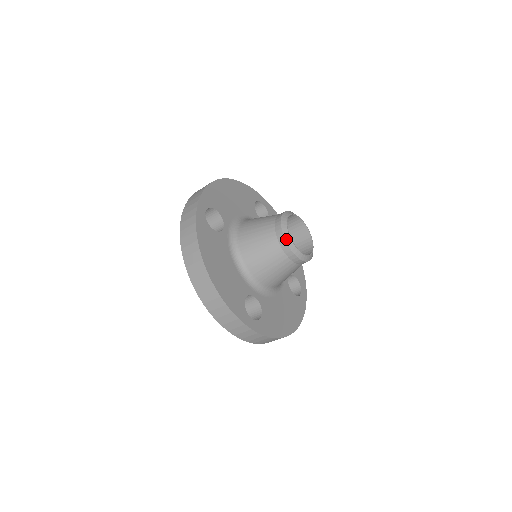
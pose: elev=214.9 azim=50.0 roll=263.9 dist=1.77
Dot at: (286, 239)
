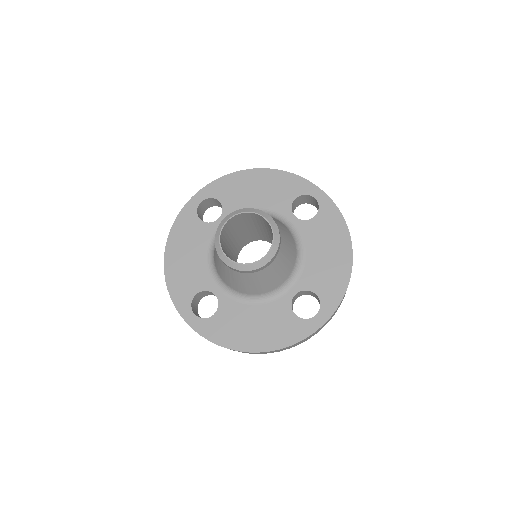
Dot at: (216, 239)
